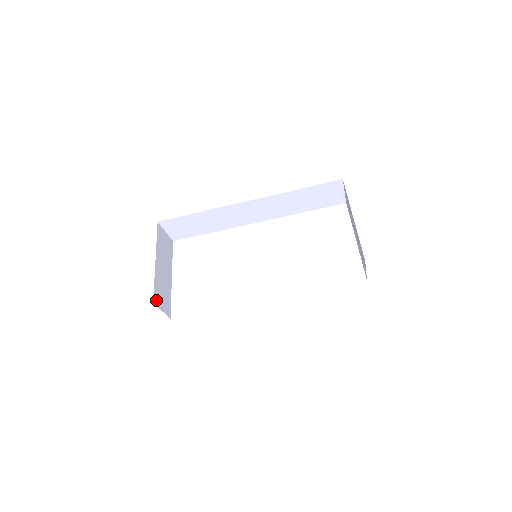
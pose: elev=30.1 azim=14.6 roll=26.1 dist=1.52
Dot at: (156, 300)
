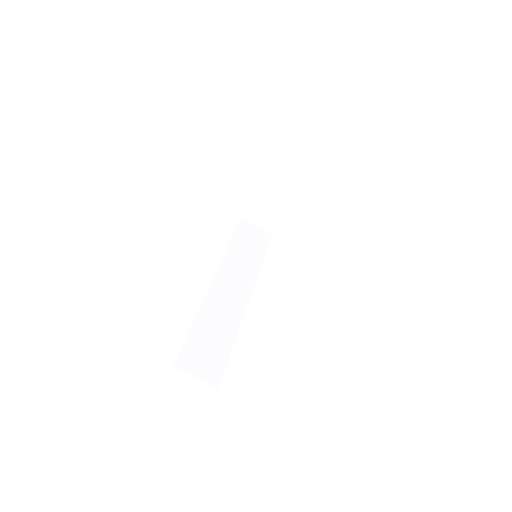
Dot at: occluded
